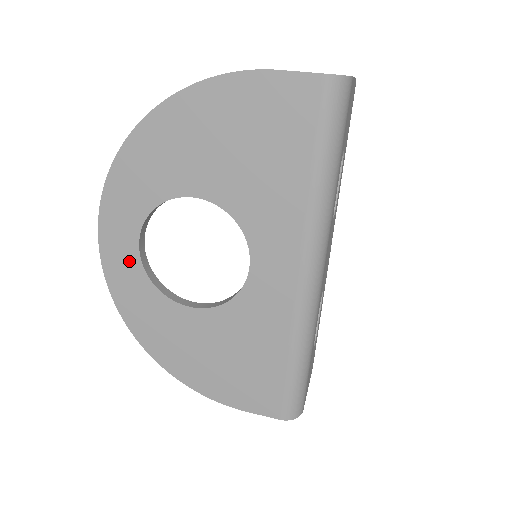
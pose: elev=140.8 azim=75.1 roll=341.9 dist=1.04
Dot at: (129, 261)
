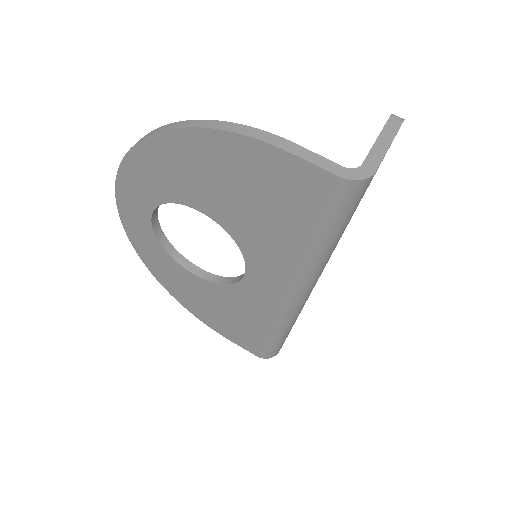
Dot at: (143, 227)
